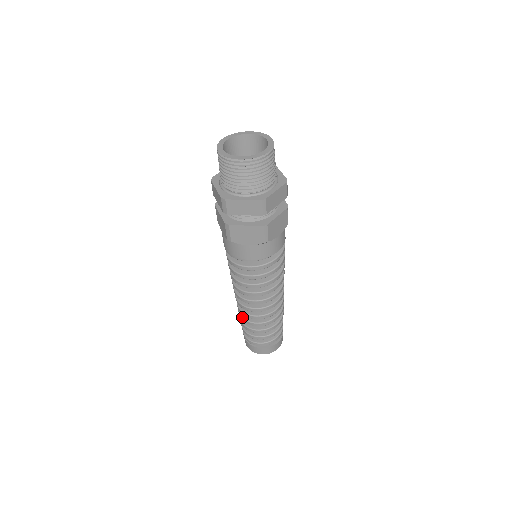
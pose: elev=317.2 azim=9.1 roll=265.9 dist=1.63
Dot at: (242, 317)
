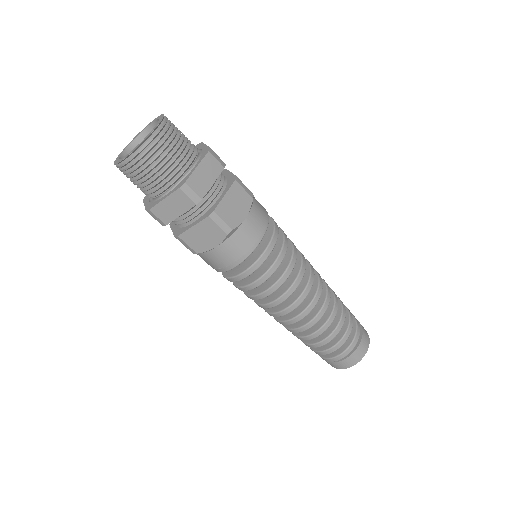
Dot at: (317, 330)
